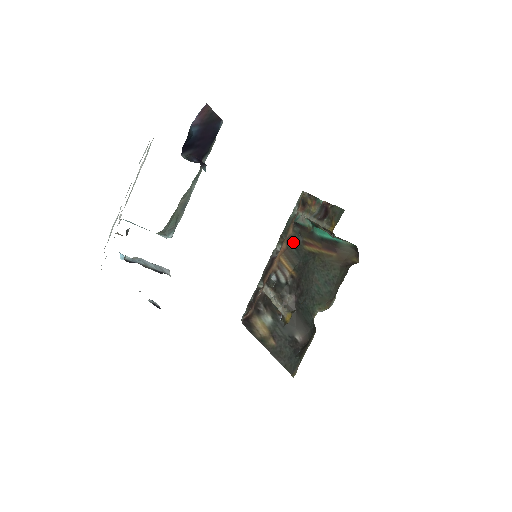
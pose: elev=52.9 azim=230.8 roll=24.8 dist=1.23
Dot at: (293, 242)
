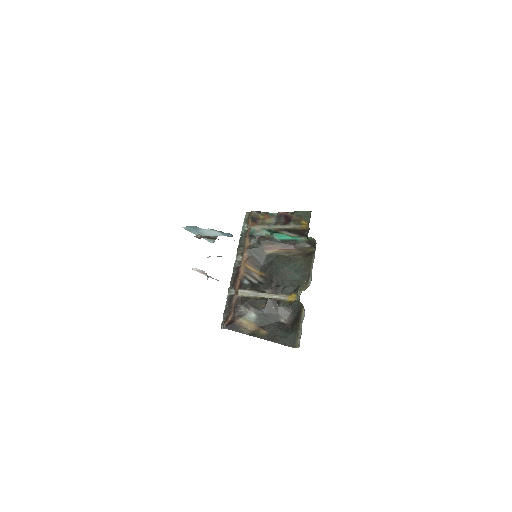
Dot at: (254, 250)
